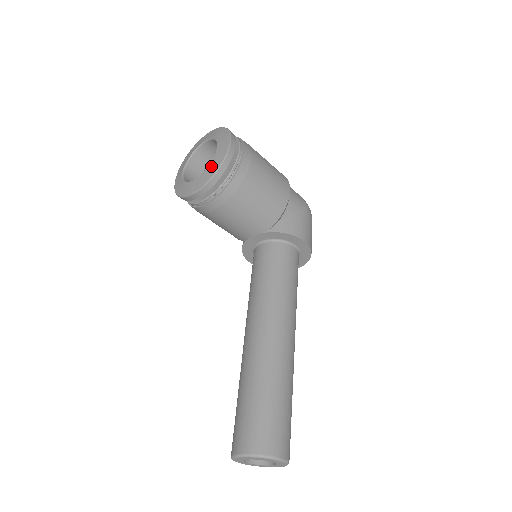
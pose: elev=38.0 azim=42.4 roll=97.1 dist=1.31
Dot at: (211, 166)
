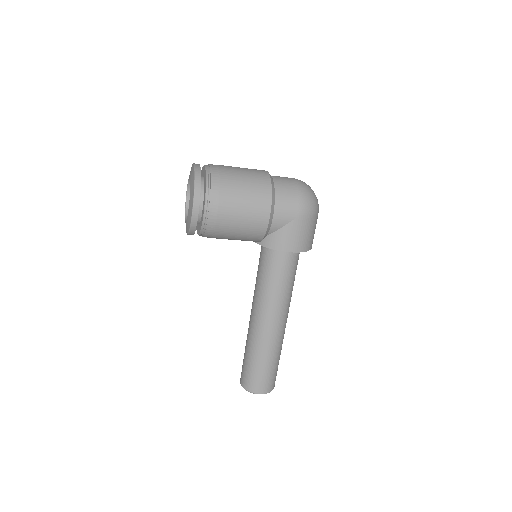
Dot at: (187, 222)
